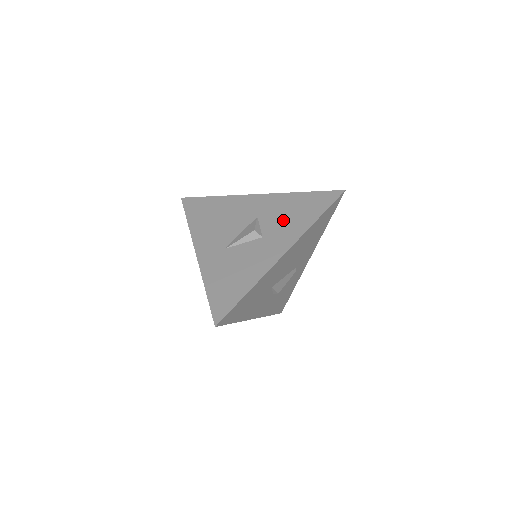
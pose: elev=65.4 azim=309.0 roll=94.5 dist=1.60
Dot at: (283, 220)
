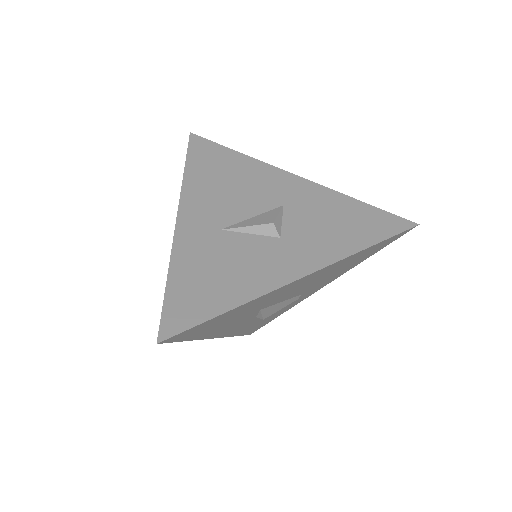
Dot at: (318, 226)
